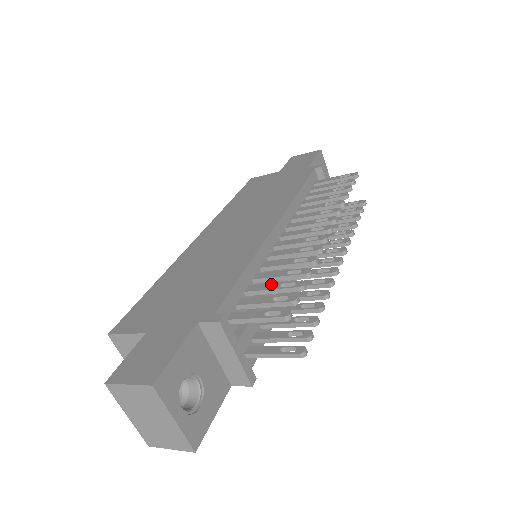
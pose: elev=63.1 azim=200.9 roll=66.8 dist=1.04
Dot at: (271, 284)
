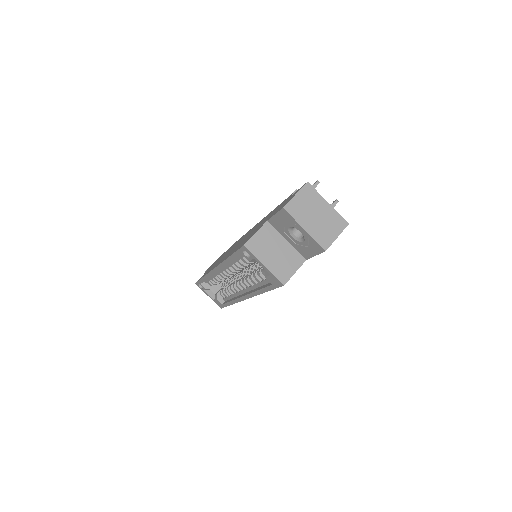
Dot at: occluded
